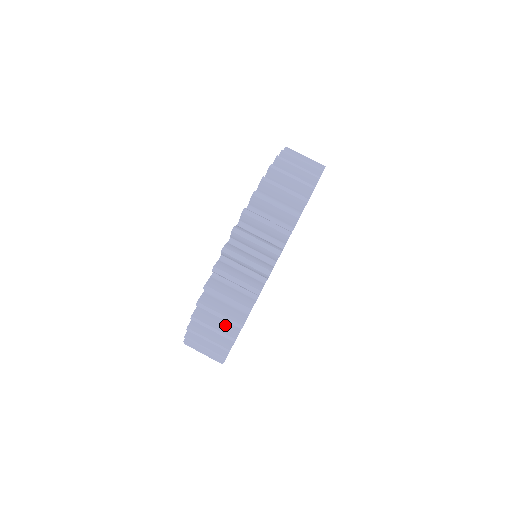
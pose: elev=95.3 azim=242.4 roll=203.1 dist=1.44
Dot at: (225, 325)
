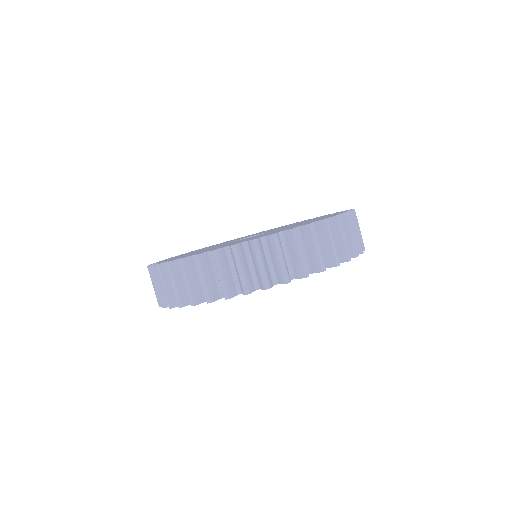
Dot at: occluded
